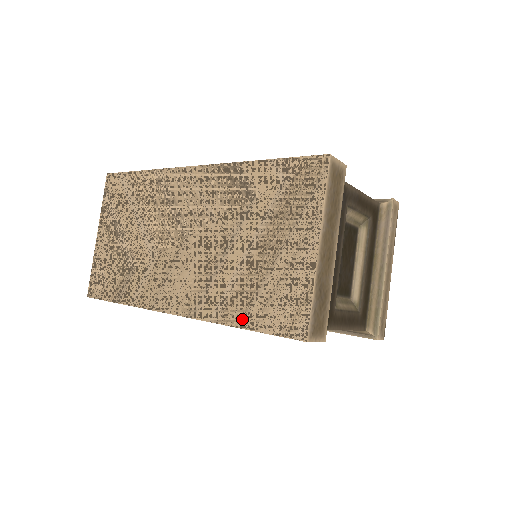
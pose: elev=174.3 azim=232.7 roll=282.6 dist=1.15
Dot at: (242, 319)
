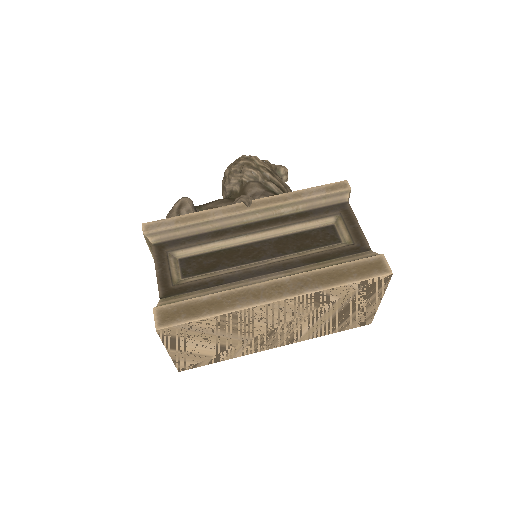
Dot at: (331, 332)
